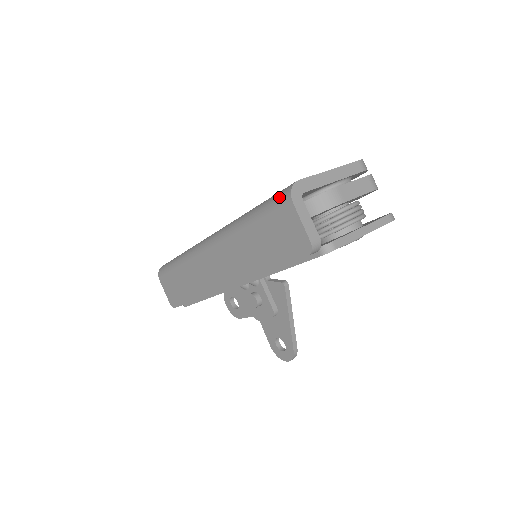
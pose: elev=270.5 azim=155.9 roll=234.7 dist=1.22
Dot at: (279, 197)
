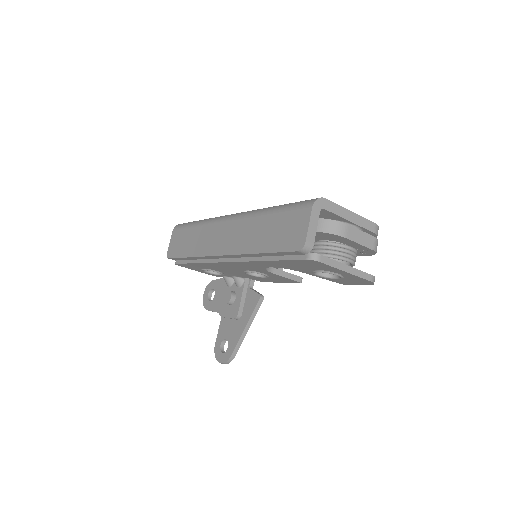
Dot at: (305, 201)
